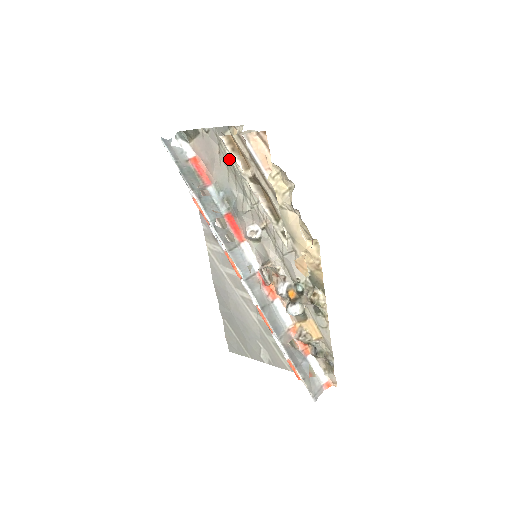
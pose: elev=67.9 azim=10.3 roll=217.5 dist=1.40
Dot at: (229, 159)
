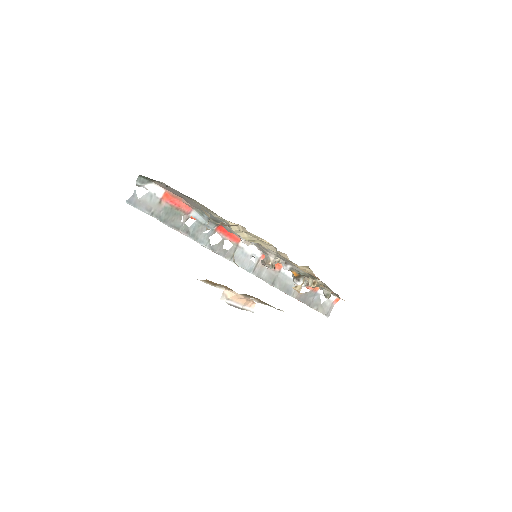
Dot at: occluded
